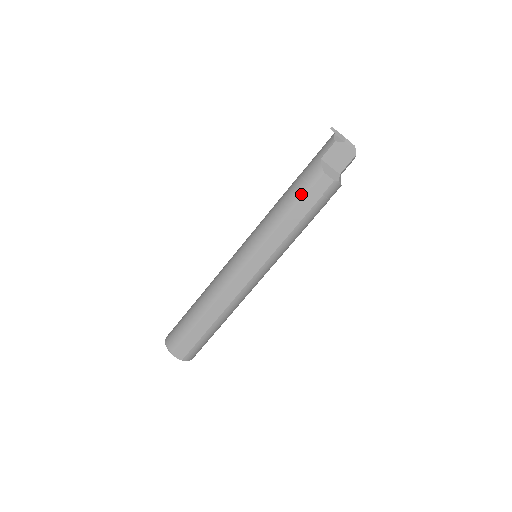
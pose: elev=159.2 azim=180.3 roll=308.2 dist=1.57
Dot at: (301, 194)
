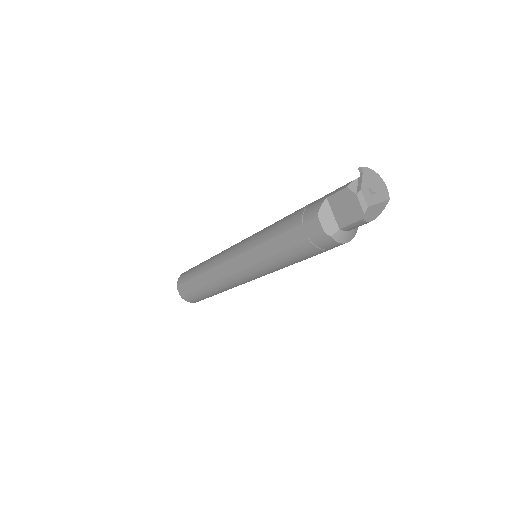
Dot at: (292, 224)
